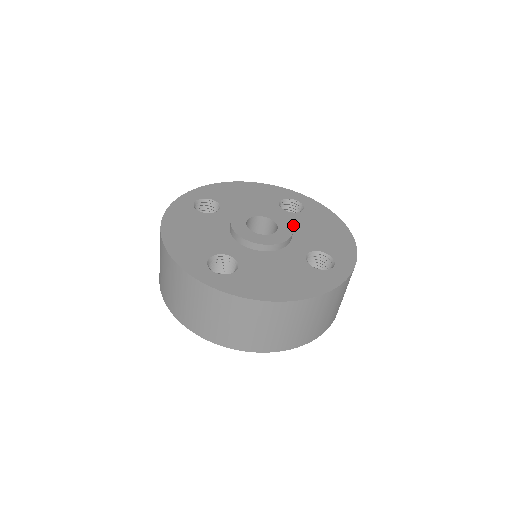
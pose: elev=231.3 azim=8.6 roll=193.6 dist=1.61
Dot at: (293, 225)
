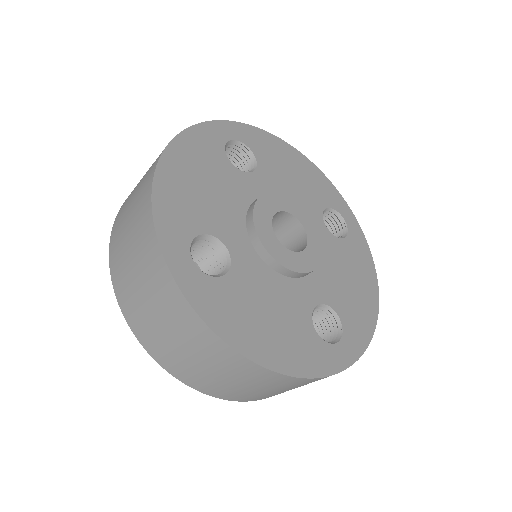
Dot at: occluded
